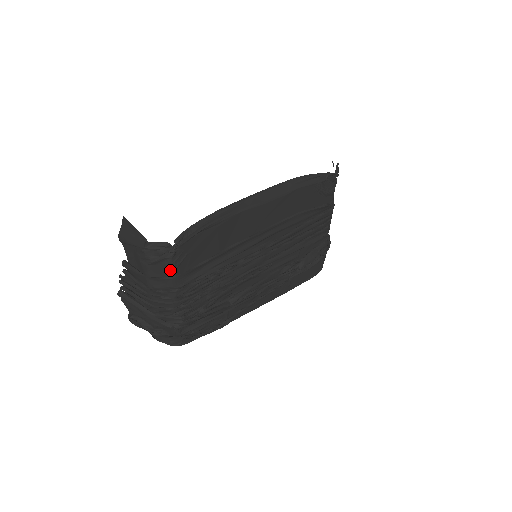
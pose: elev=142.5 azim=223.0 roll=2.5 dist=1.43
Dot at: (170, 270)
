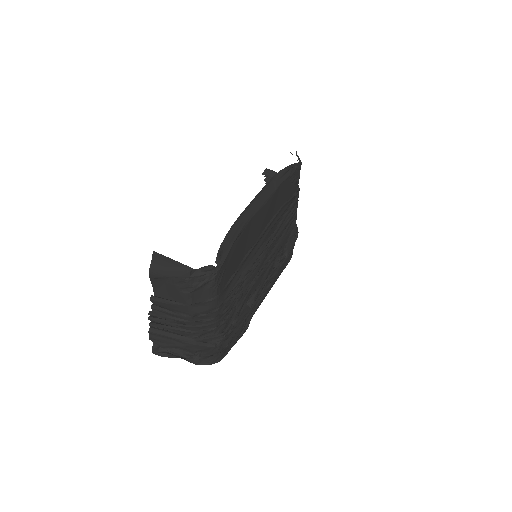
Dot at: (212, 291)
